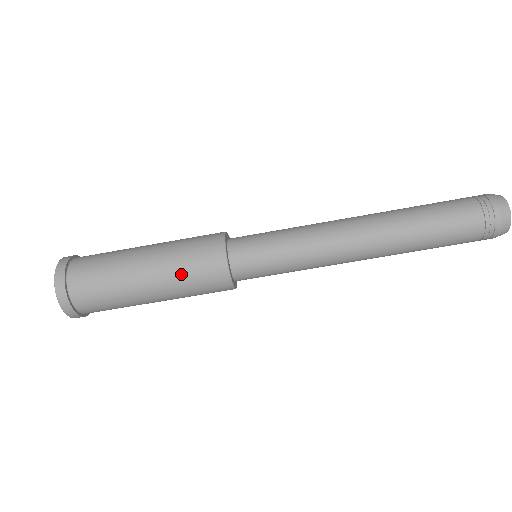
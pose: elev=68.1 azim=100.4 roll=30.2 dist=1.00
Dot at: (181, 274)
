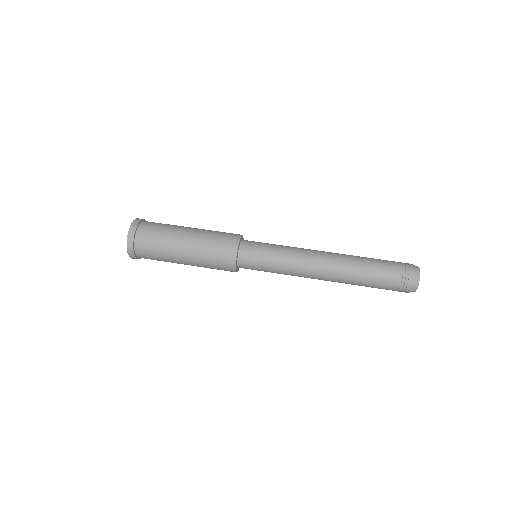
Dot at: (207, 246)
